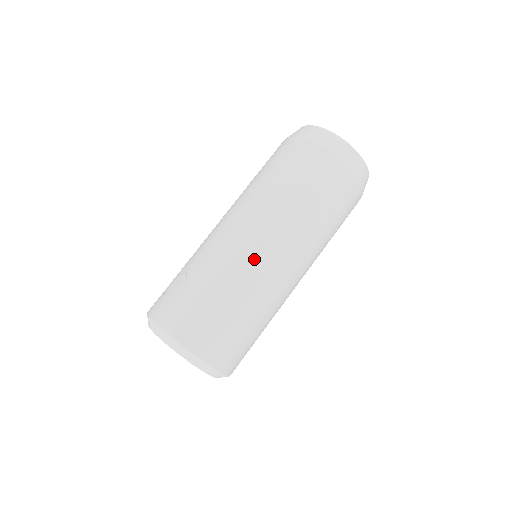
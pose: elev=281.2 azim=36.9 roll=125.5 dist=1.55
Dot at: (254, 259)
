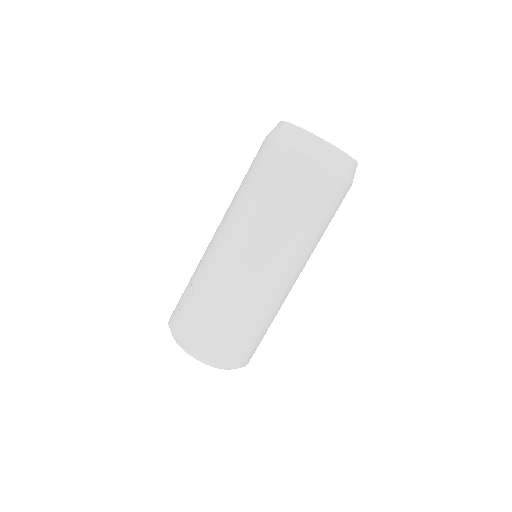
Dot at: (245, 274)
